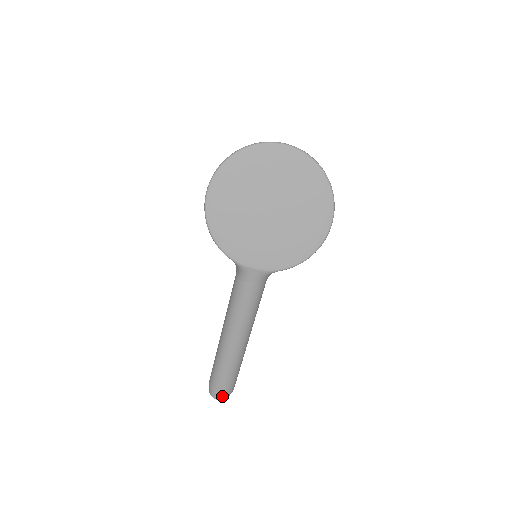
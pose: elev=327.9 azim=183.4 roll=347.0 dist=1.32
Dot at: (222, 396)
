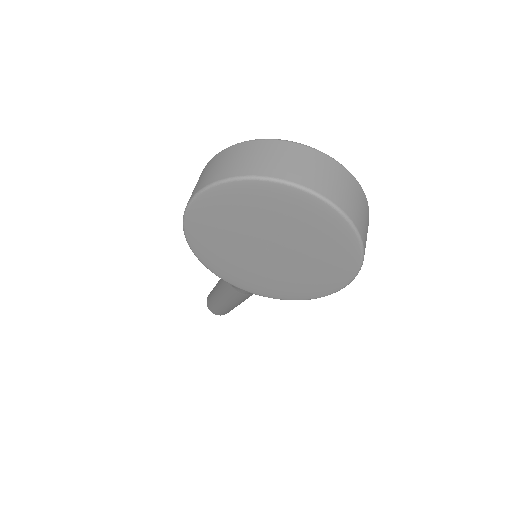
Dot at: occluded
